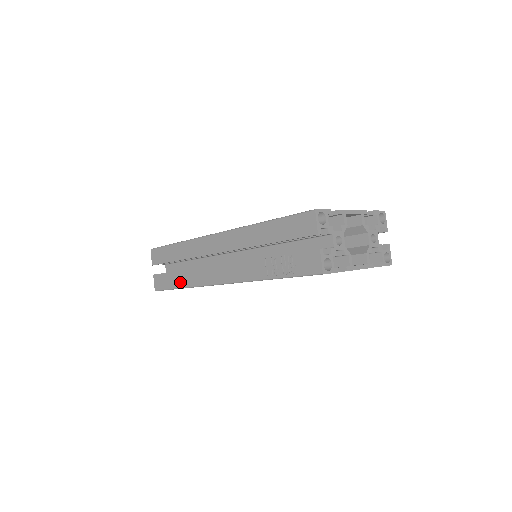
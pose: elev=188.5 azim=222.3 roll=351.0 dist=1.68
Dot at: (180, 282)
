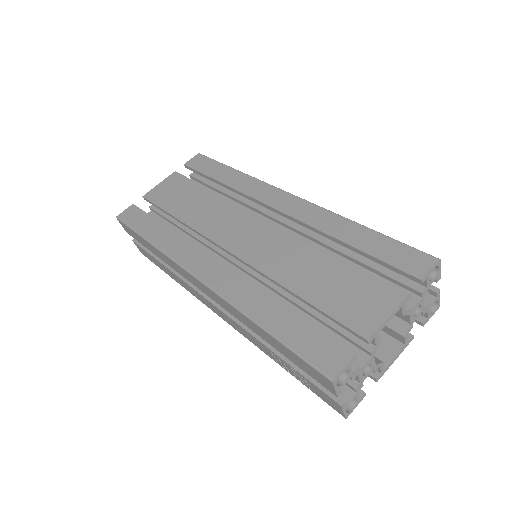
Dot at: (169, 274)
